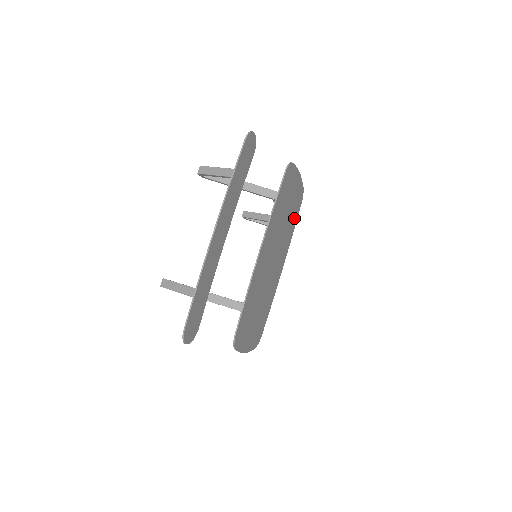
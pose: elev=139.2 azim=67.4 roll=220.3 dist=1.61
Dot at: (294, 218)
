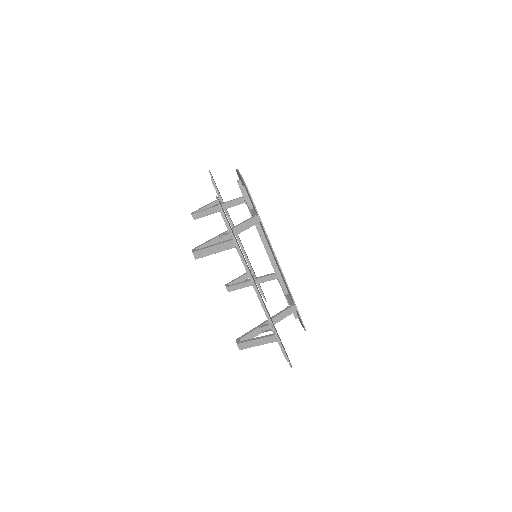
Dot at: occluded
